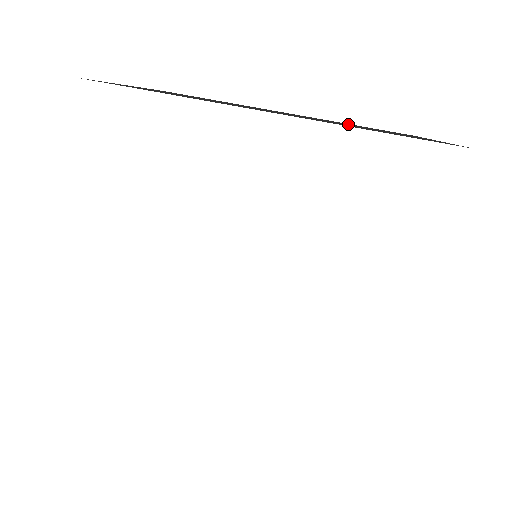
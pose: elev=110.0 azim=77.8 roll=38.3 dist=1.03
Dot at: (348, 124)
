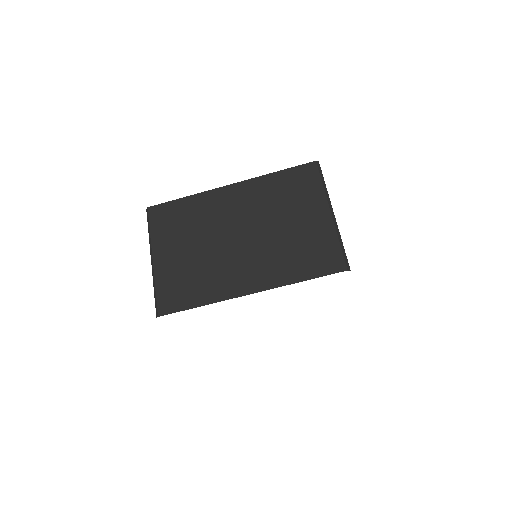
Dot at: (275, 202)
